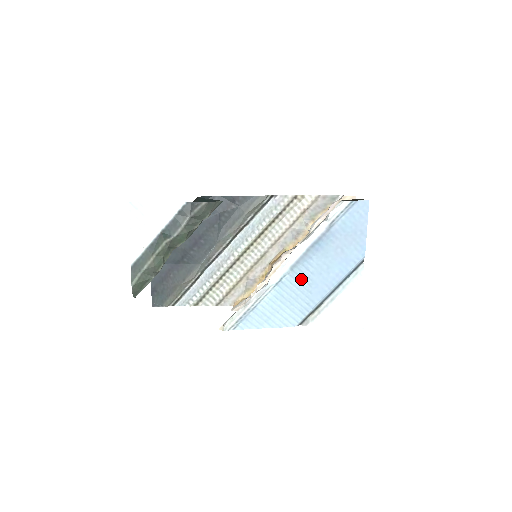
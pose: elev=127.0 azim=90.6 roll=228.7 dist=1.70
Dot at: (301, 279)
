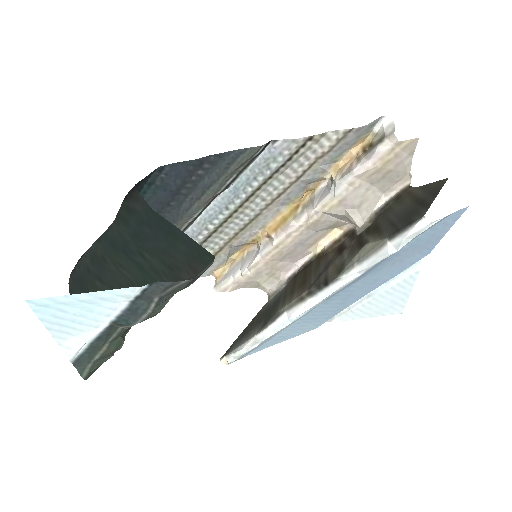
Dot at: (336, 300)
